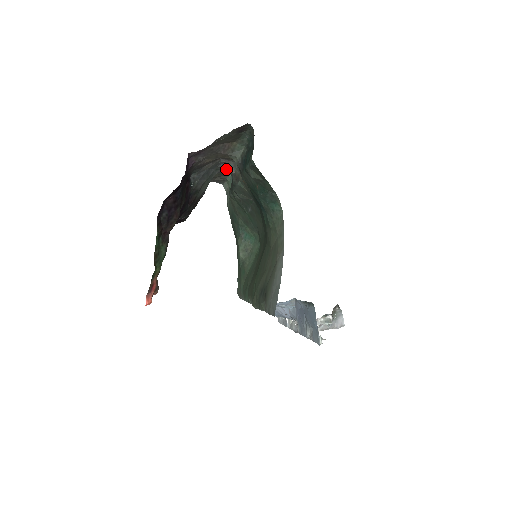
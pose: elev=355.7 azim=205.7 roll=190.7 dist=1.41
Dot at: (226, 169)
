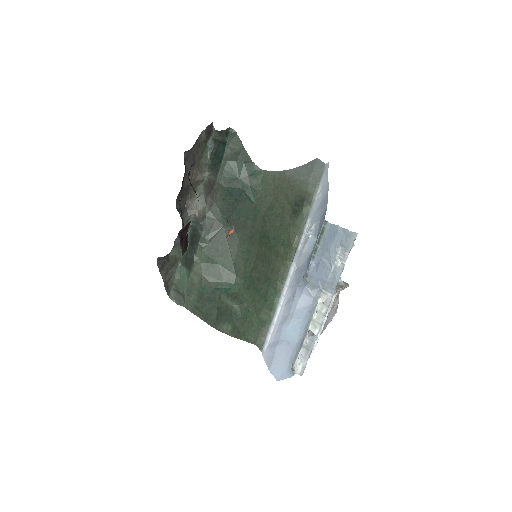
Dot at: occluded
